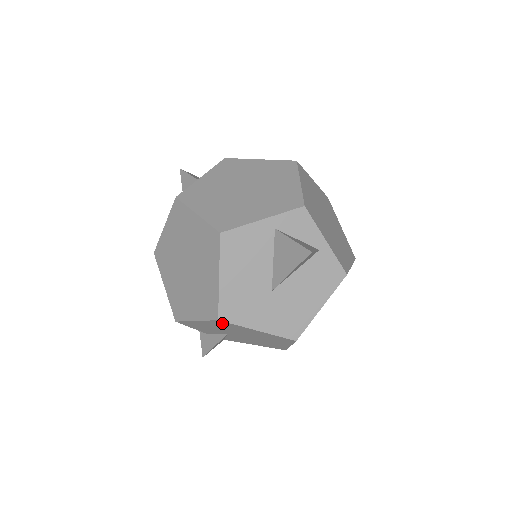
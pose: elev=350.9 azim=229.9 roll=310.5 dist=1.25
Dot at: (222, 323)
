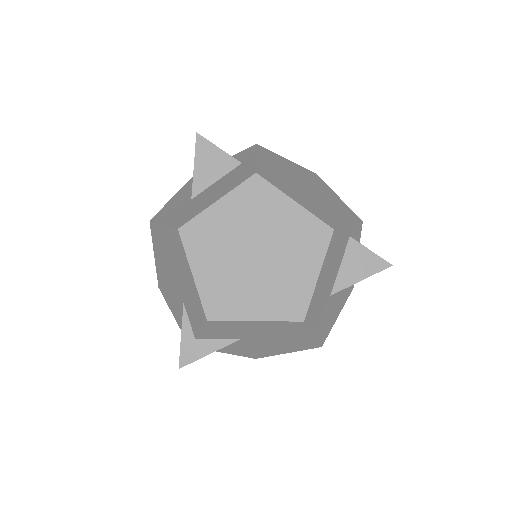
Dot at: (293, 325)
